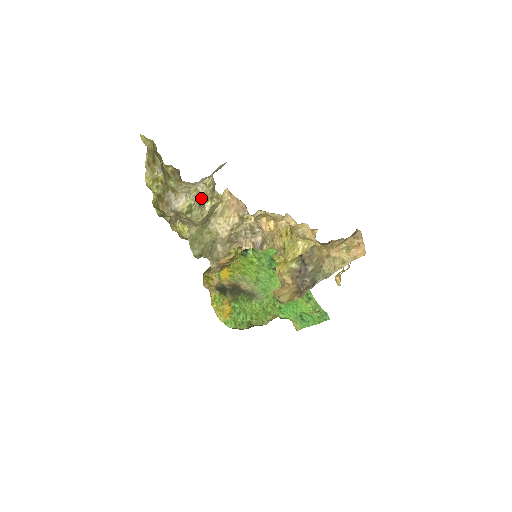
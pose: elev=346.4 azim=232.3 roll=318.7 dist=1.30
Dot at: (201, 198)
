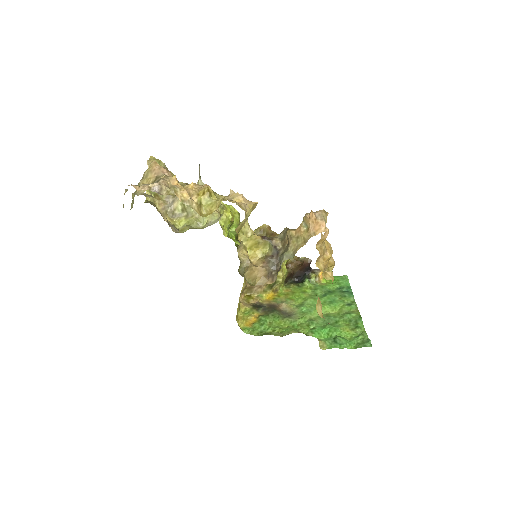
Dot at: occluded
